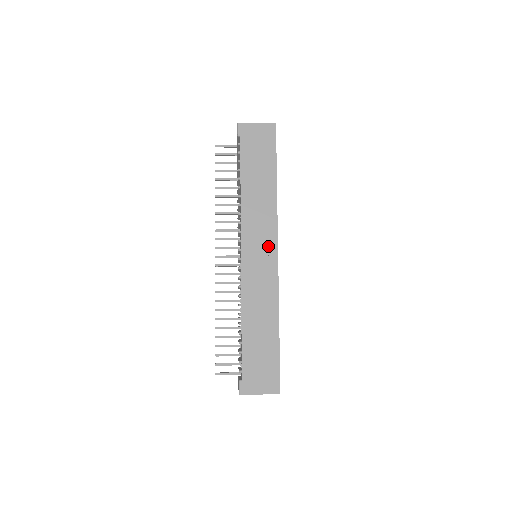
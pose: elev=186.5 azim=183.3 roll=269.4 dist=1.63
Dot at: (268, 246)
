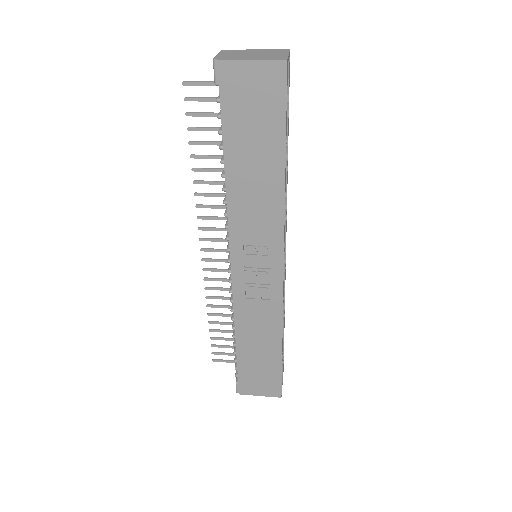
Dot at: (269, 260)
